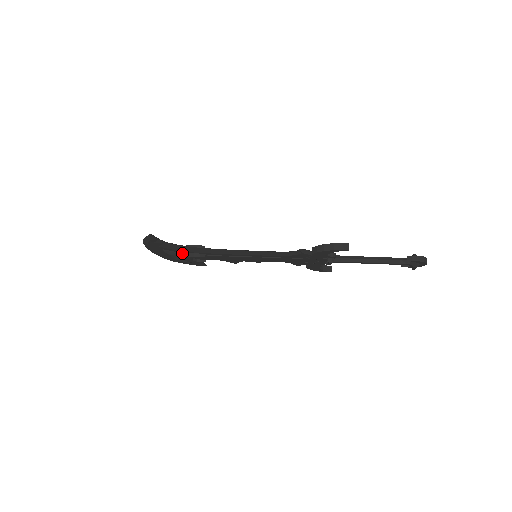
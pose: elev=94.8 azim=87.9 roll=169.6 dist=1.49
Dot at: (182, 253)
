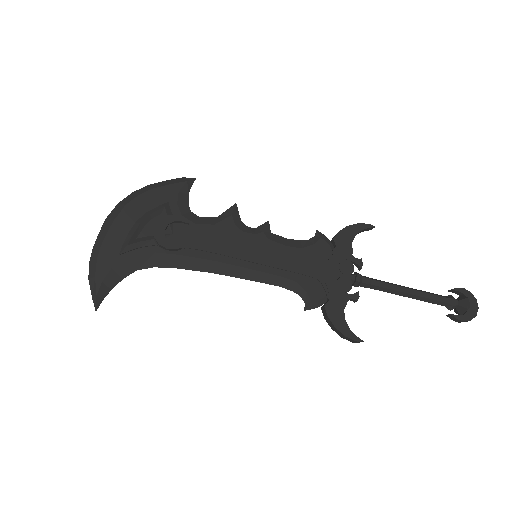
Dot at: occluded
